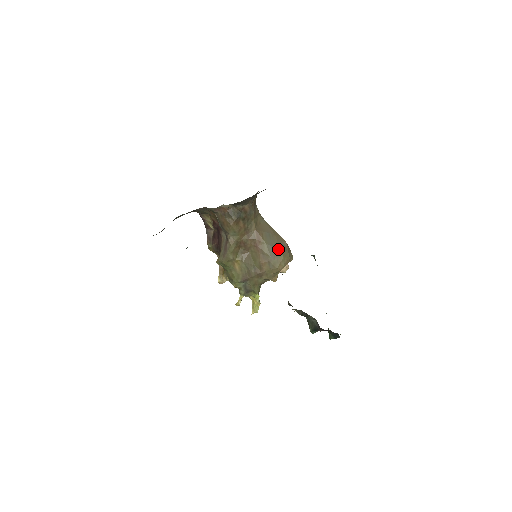
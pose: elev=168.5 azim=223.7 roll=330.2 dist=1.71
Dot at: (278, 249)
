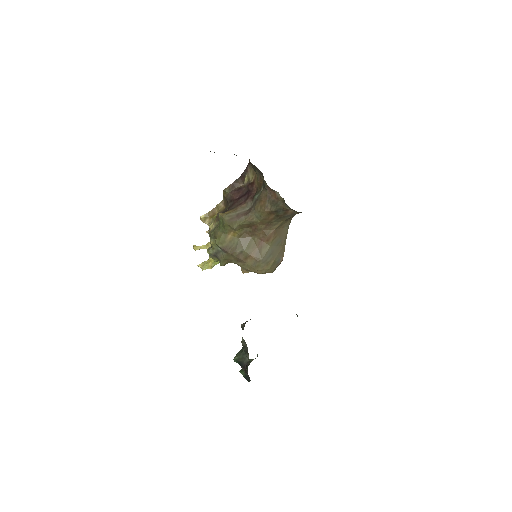
Dot at: (273, 259)
